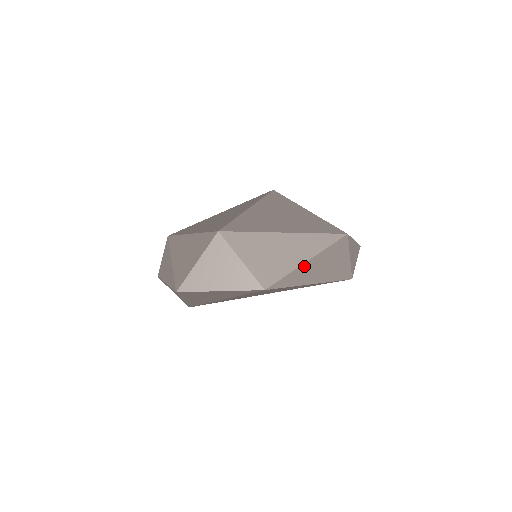
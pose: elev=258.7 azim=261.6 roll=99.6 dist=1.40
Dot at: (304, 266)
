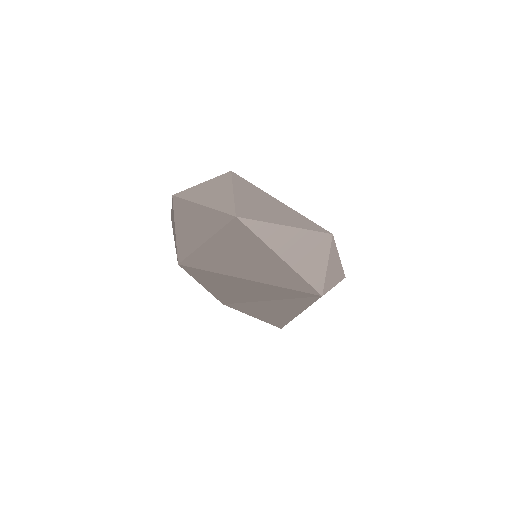
Dot at: (280, 228)
